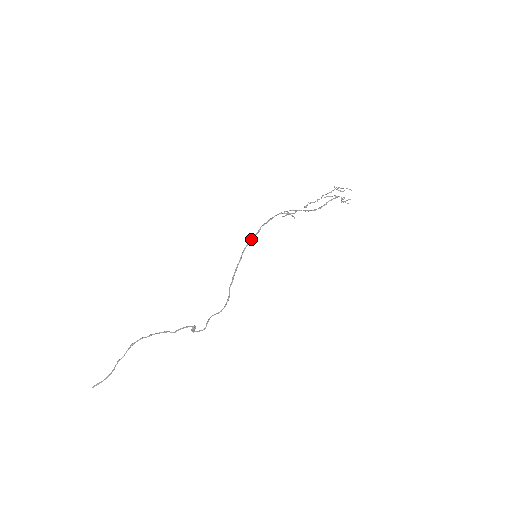
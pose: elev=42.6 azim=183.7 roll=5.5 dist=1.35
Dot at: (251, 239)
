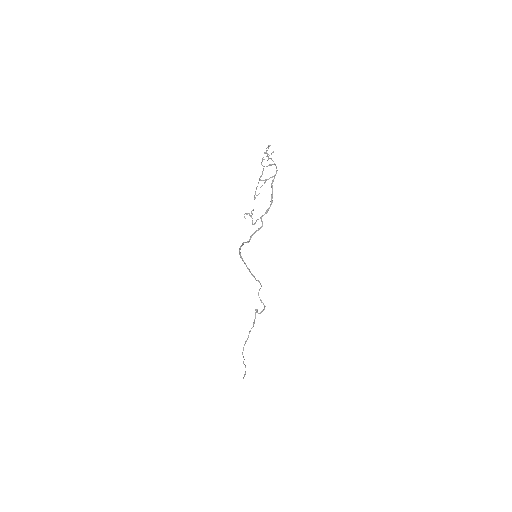
Dot at: occluded
